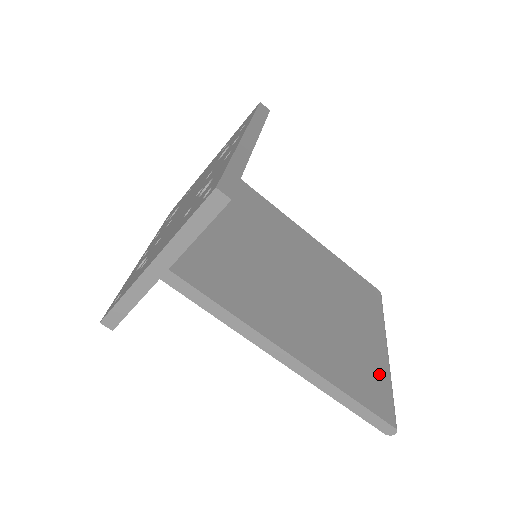
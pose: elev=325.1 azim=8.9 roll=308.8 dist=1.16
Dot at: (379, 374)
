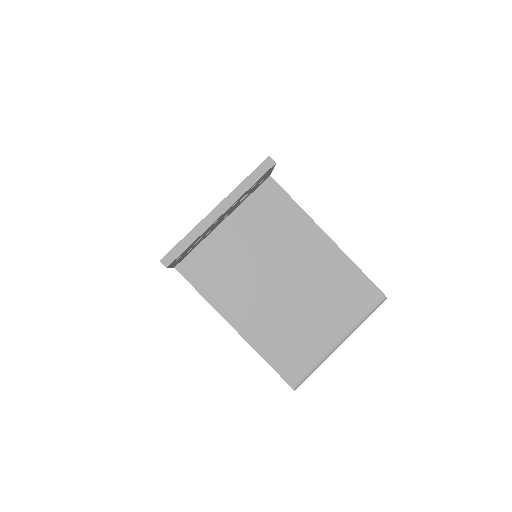
Dot at: (310, 356)
